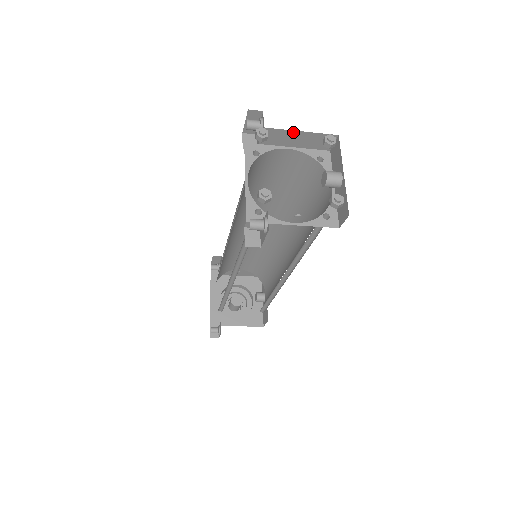
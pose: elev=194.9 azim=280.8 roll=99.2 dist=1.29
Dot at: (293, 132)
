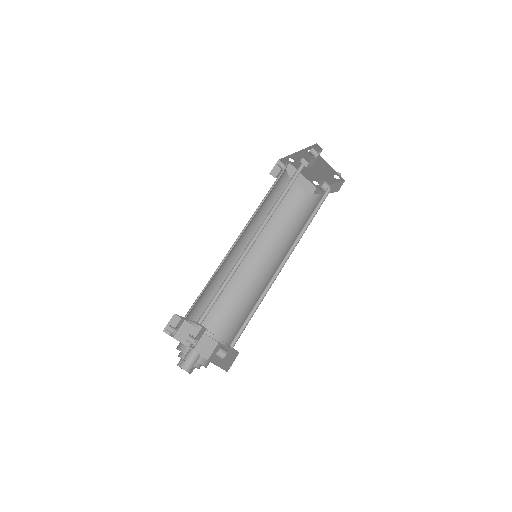
Dot at: (299, 174)
